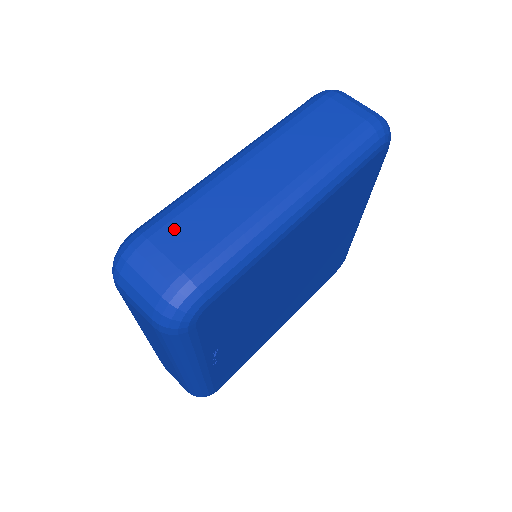
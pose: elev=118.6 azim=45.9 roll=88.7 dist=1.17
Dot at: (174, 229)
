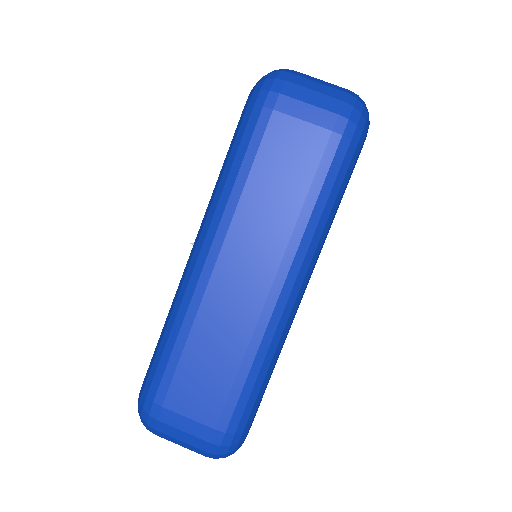
Dot at: (181, 386)
